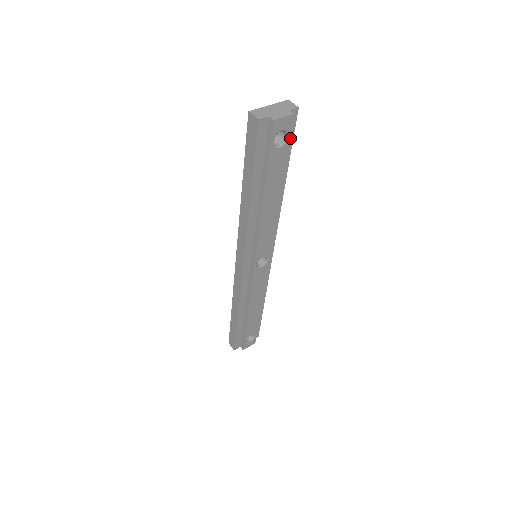
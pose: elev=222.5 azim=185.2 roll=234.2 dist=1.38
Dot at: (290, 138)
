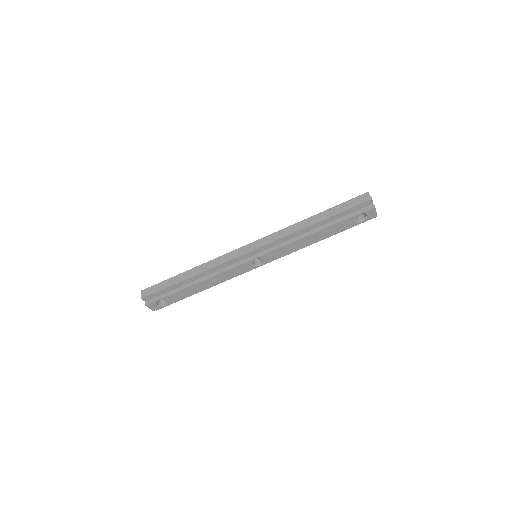
Dot at: occluded
